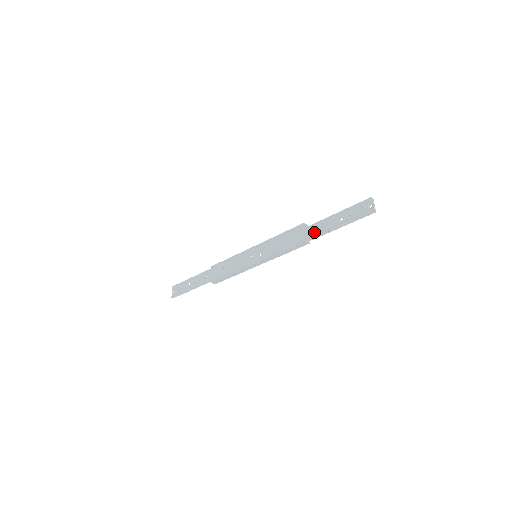
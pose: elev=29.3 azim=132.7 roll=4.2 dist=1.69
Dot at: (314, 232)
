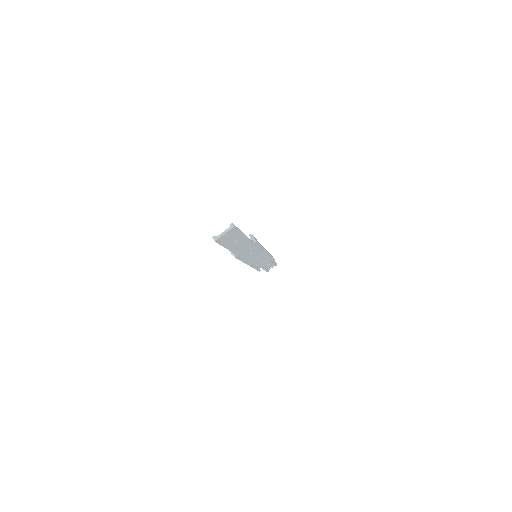
Dot at: (243, 248)
